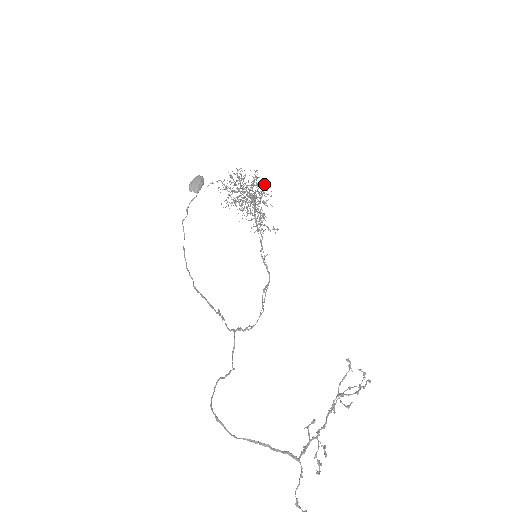
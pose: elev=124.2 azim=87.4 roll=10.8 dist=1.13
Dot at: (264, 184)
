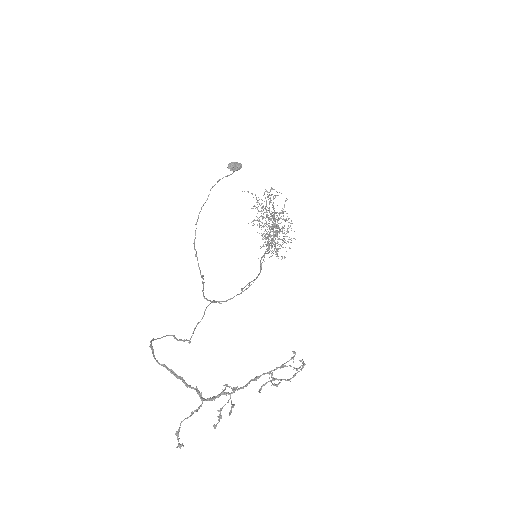
Dot at: (289, 222)
